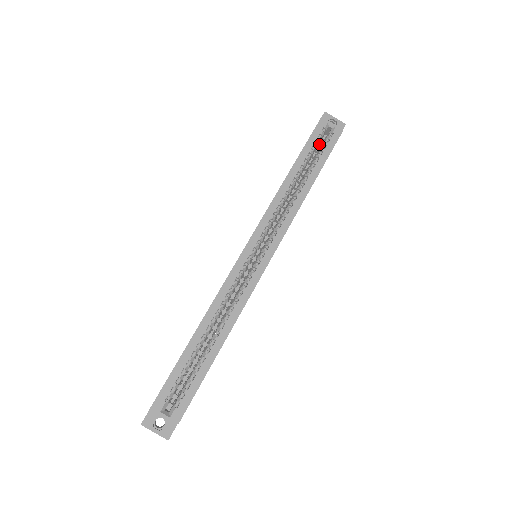
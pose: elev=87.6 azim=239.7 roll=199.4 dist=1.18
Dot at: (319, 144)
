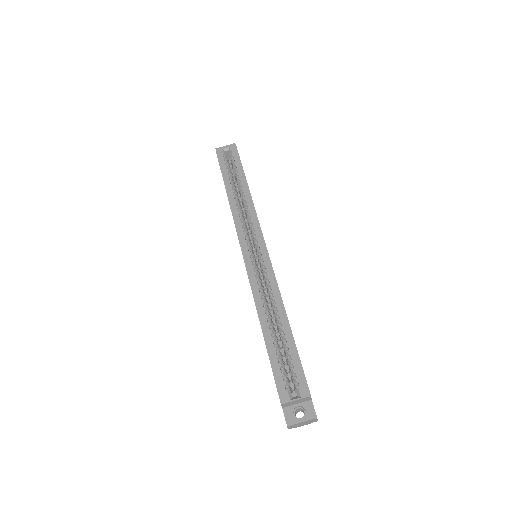
Dot at: (230, 167)
